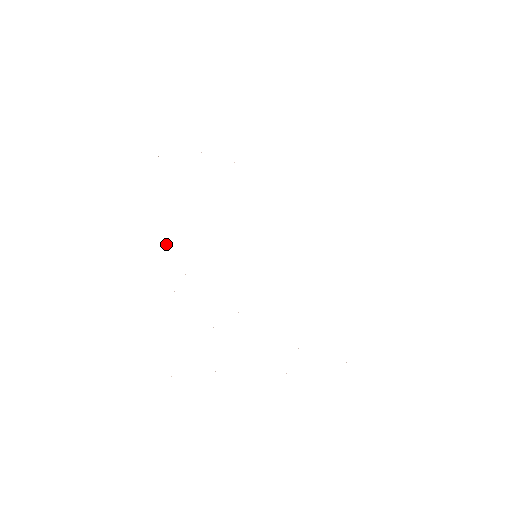
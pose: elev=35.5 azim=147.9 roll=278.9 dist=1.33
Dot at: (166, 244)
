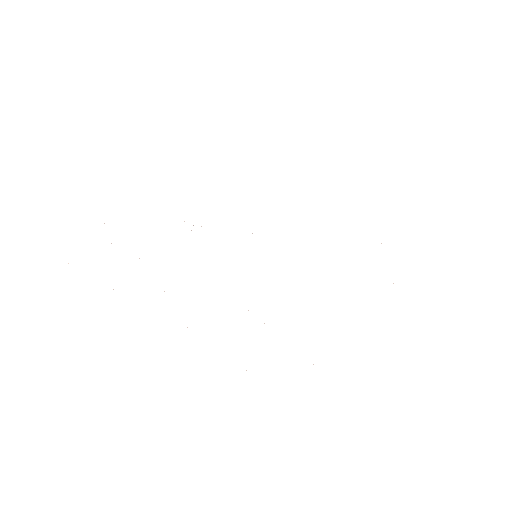
Dot at: occluded
